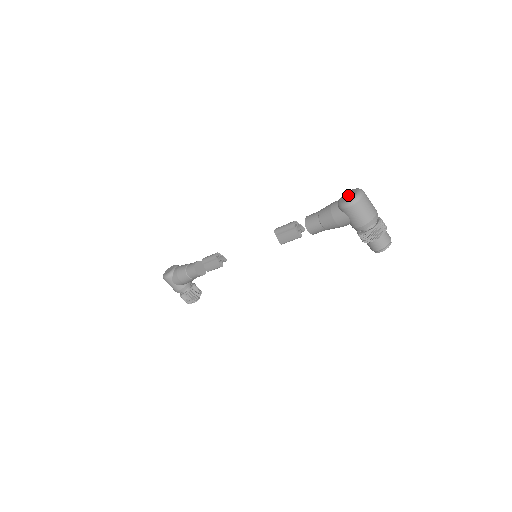
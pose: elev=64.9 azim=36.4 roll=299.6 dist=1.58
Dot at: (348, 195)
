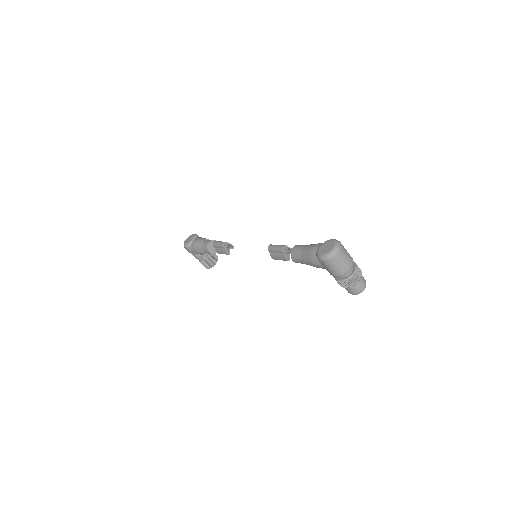
Dot at: (326, 247)
